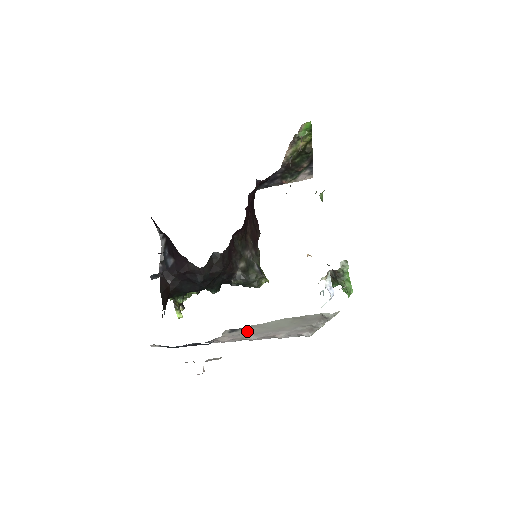
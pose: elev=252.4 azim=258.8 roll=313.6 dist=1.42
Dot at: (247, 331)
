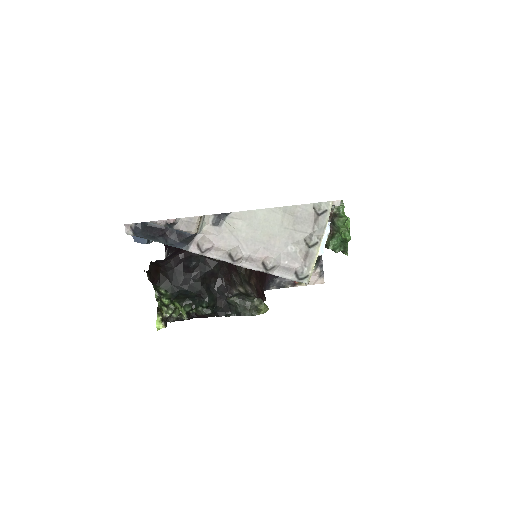
Dot at: (232, 230)
